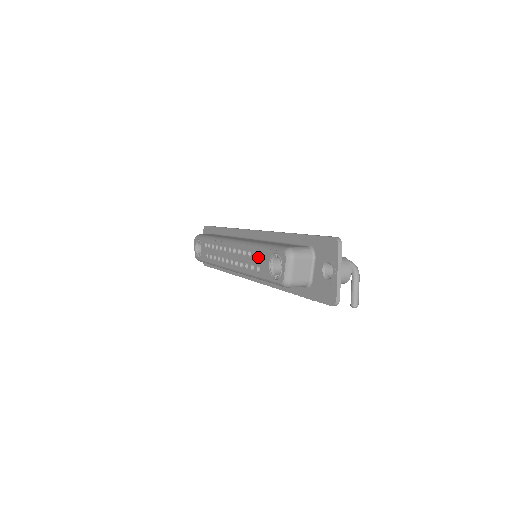
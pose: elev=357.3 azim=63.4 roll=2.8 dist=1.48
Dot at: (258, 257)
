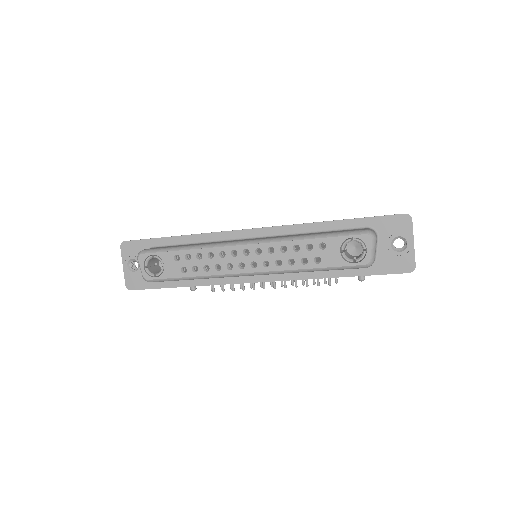
Dot at: (316, 248)
